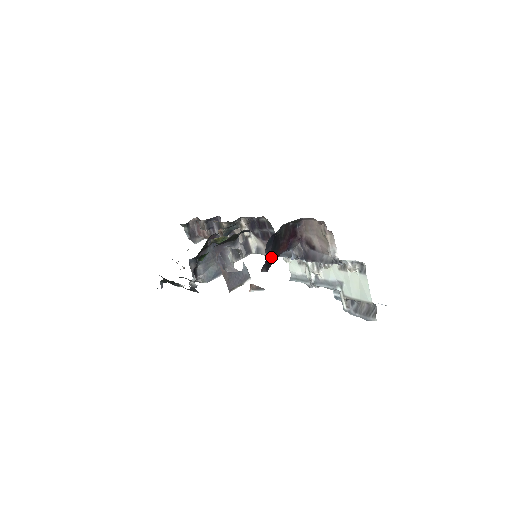
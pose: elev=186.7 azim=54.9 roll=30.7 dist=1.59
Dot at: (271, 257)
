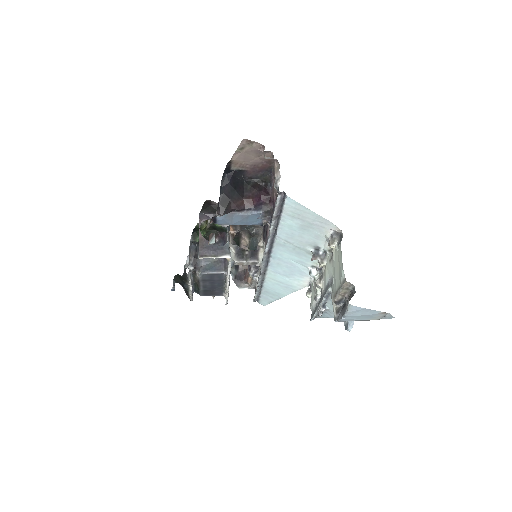
Dot at: (227, 199)
